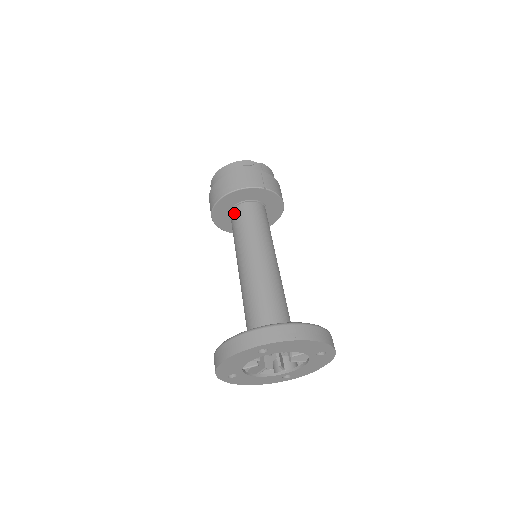
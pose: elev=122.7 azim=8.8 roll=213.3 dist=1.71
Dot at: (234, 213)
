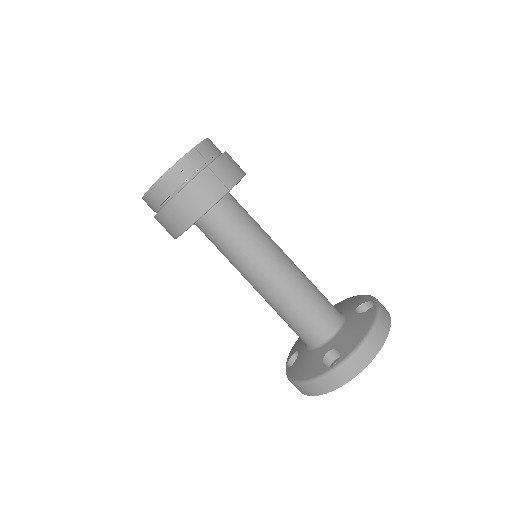
Dot at: (204, 227)
